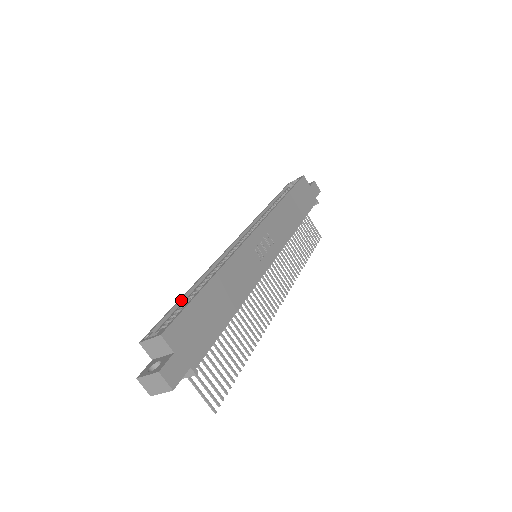
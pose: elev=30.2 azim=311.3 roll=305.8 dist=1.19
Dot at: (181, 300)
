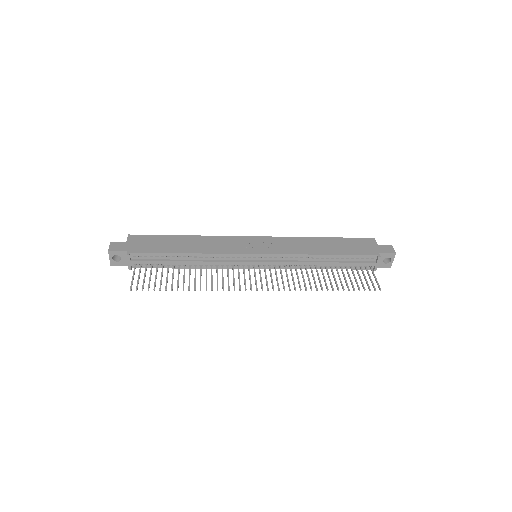
Dot at: occluded
